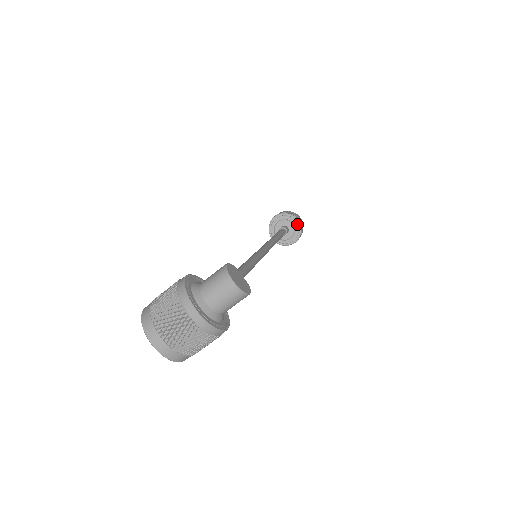
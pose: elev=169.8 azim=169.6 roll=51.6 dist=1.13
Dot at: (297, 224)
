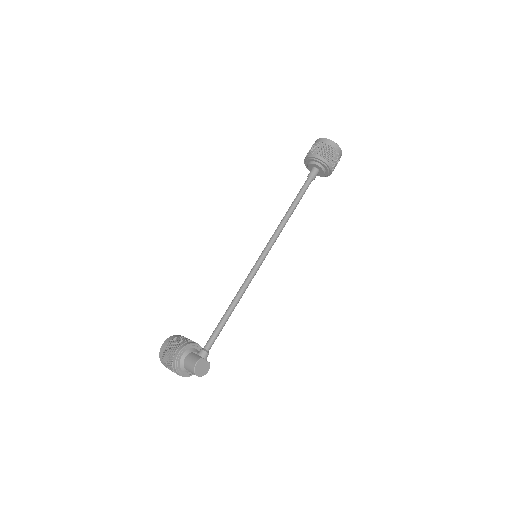
Dot at: (328, 170)
